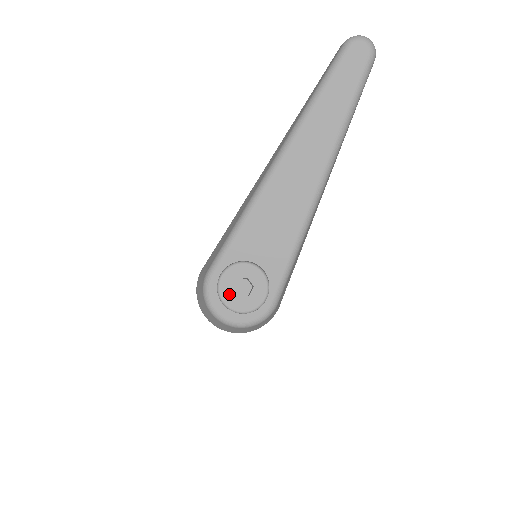
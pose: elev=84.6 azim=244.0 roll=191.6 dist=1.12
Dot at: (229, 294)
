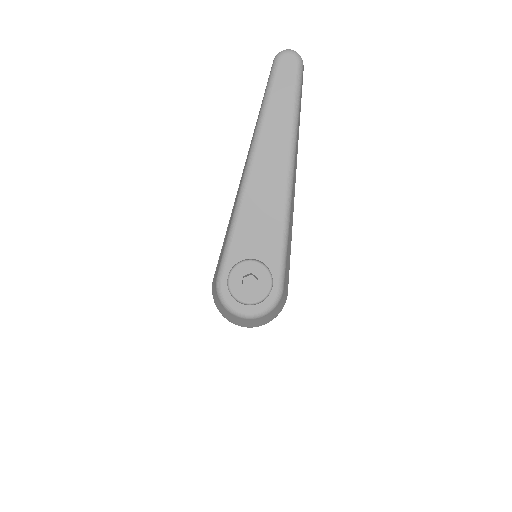
Dot at: (239, 291)
